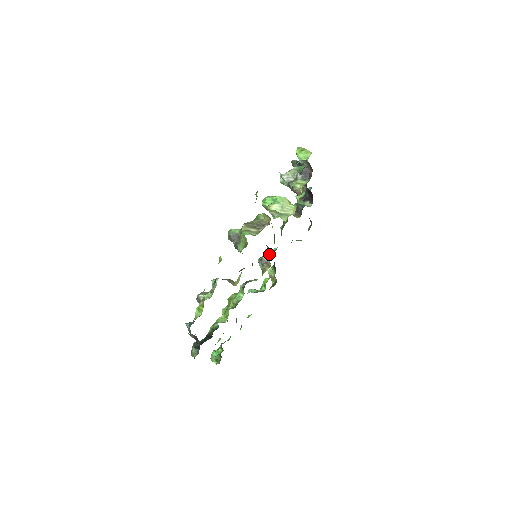
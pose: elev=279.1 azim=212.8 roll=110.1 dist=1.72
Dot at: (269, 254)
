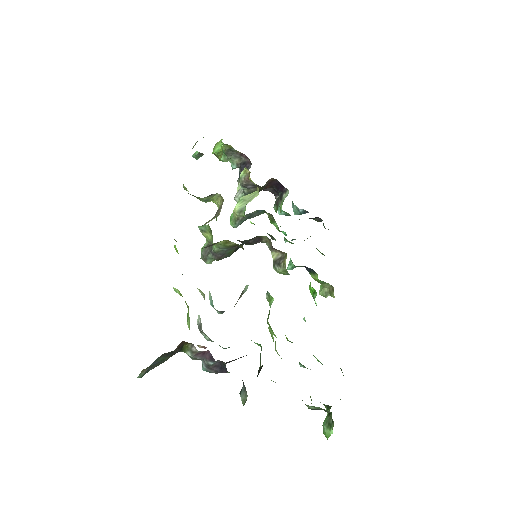
Dot at: (271, 245)
